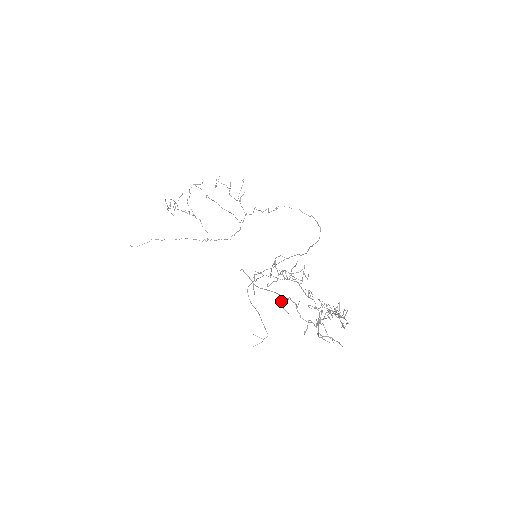
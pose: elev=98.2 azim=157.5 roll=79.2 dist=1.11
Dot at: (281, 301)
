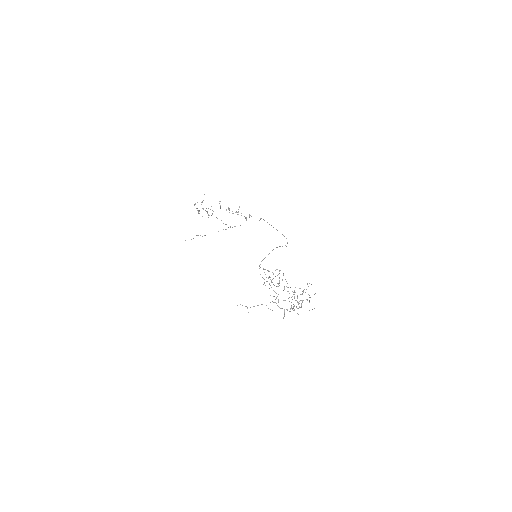
Dot at: occluded
